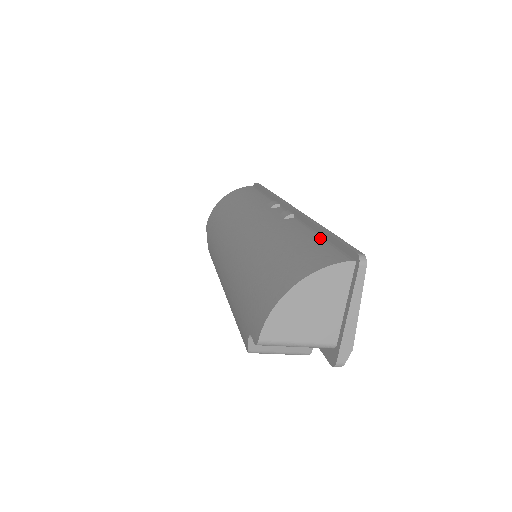
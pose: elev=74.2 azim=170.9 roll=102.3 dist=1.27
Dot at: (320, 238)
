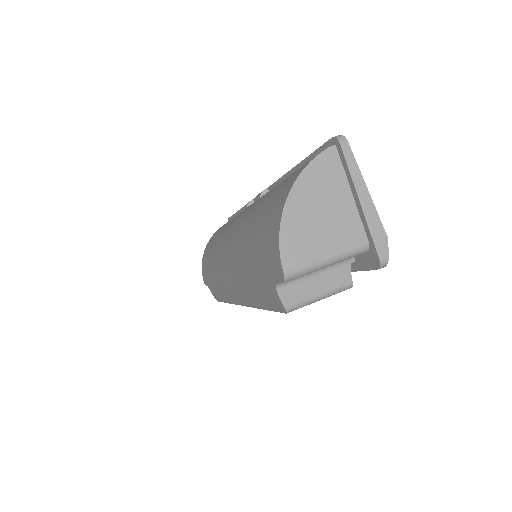
Dot at: occluded
